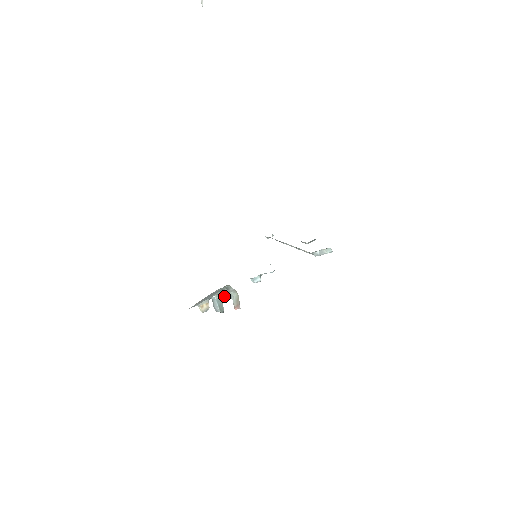
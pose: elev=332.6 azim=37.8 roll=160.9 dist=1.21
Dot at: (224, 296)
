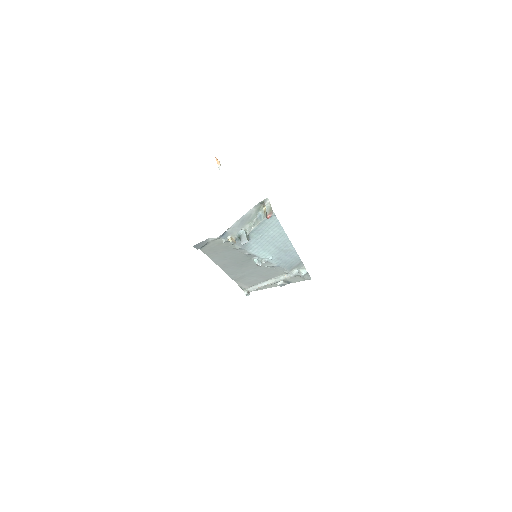
Dot at: (253, 226)
